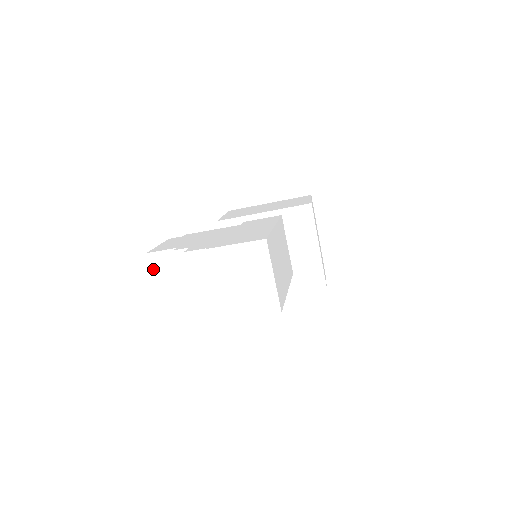
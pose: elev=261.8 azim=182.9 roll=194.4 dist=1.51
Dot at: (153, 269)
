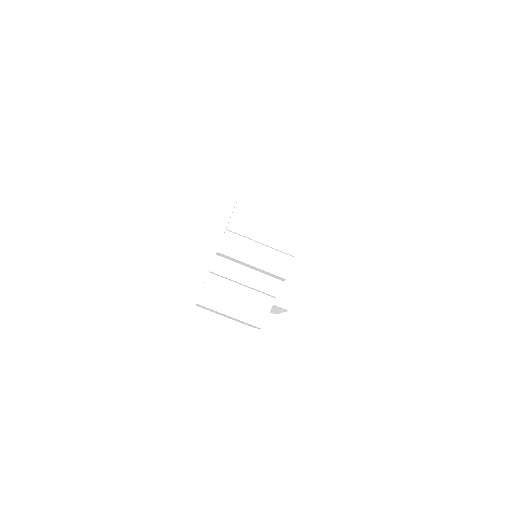
Dot at: (214, 307)
